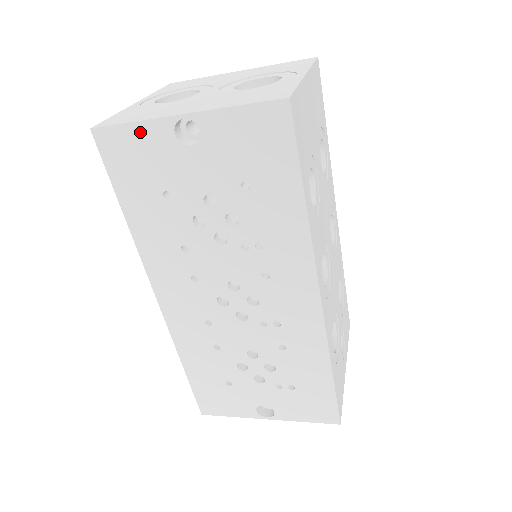
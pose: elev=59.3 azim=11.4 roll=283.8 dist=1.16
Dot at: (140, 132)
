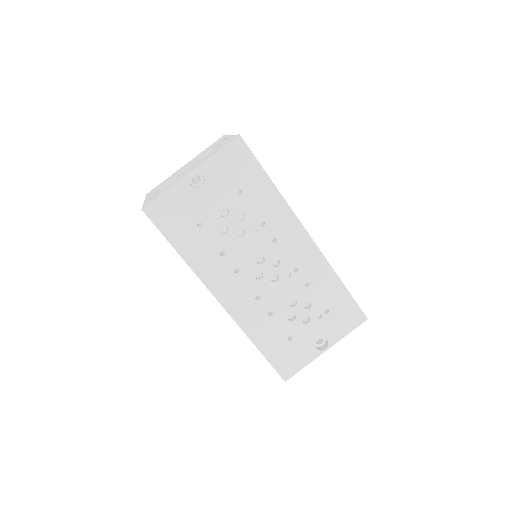
Dot at: (171, 195)
